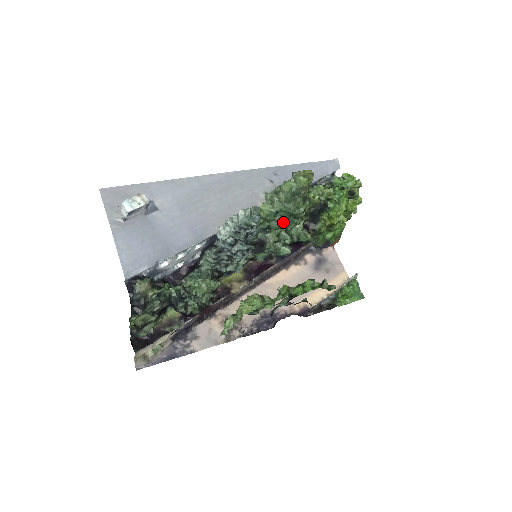
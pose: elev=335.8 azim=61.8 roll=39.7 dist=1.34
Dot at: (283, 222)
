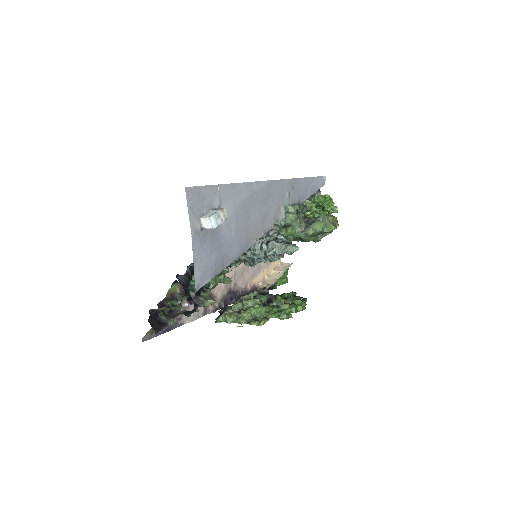
Dot at: (291, 241)
